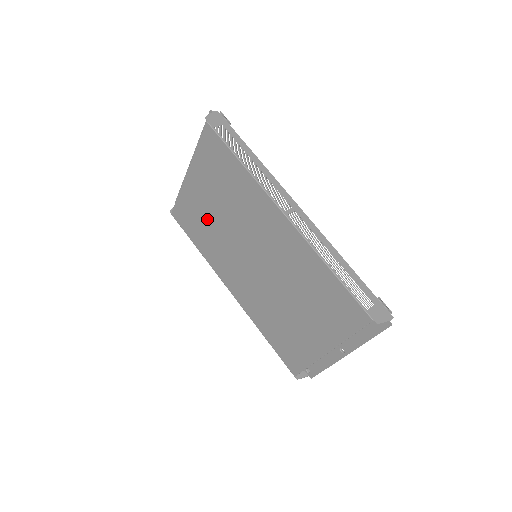
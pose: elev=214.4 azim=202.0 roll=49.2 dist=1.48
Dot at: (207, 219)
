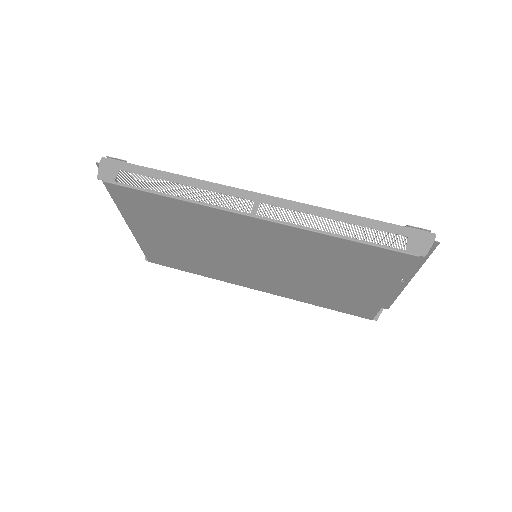
Dot at: (184, 252)
